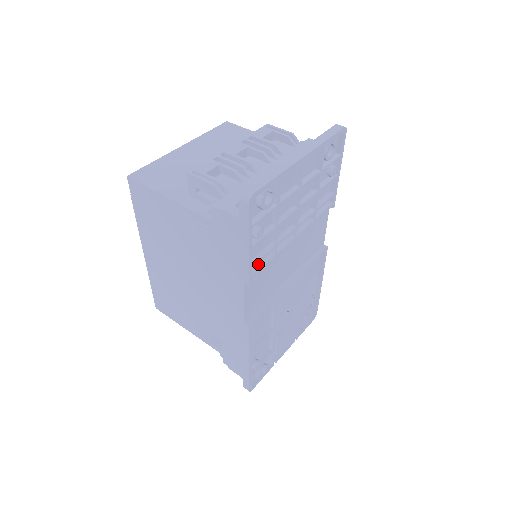
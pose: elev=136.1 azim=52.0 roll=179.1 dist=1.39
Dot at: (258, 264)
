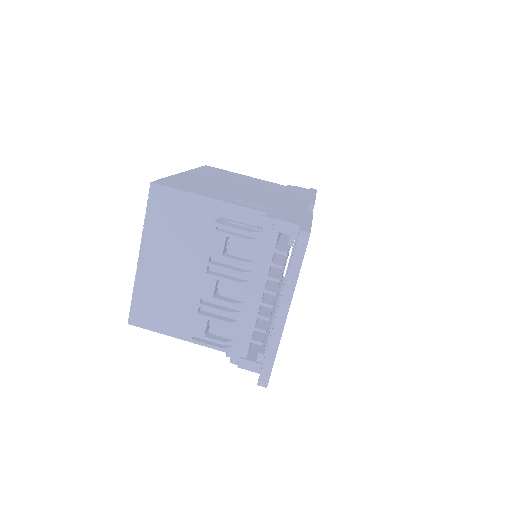
Dot at: occluded
